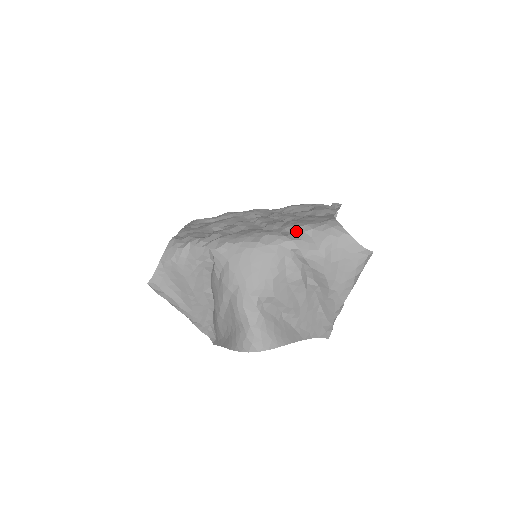
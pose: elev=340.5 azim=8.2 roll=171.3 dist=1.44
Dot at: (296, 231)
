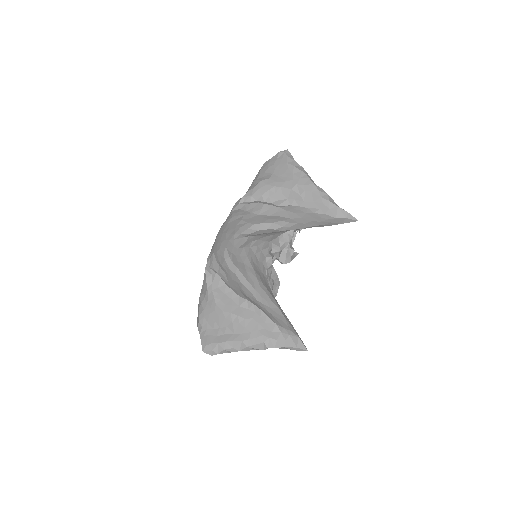
Dot at: occluded
